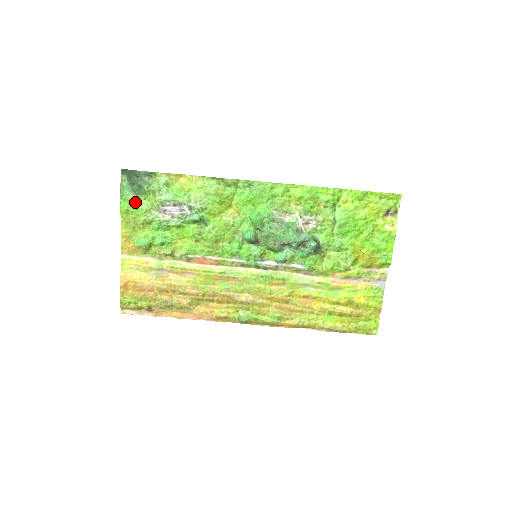
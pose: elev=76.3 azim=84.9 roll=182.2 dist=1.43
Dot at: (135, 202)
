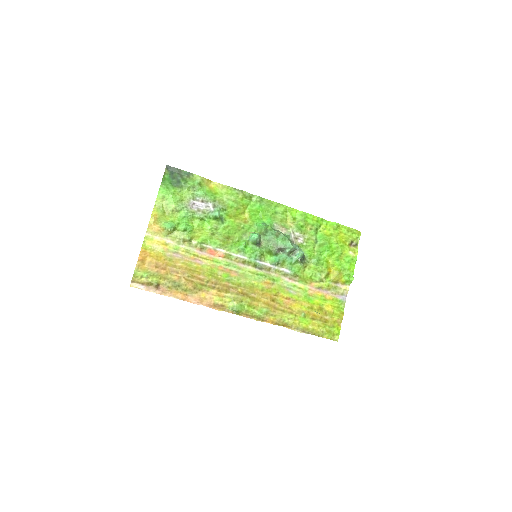
Dot at: (172, 192)
